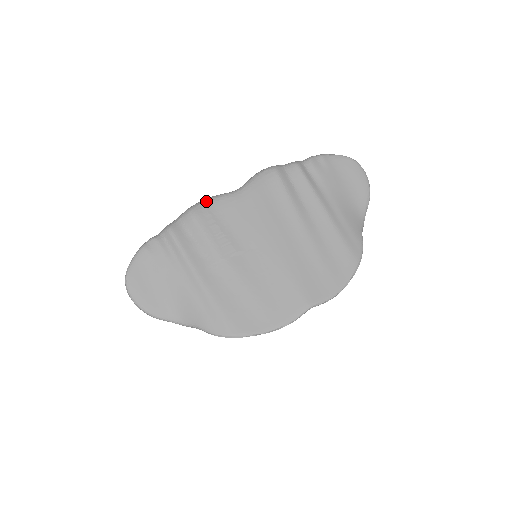
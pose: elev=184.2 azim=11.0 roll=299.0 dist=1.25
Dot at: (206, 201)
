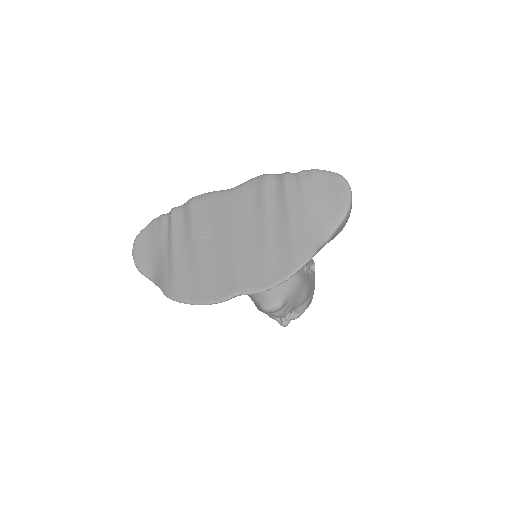
Dot at: (205, 194)
